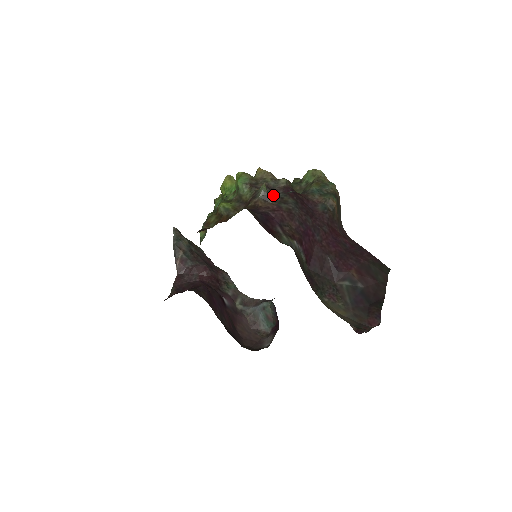
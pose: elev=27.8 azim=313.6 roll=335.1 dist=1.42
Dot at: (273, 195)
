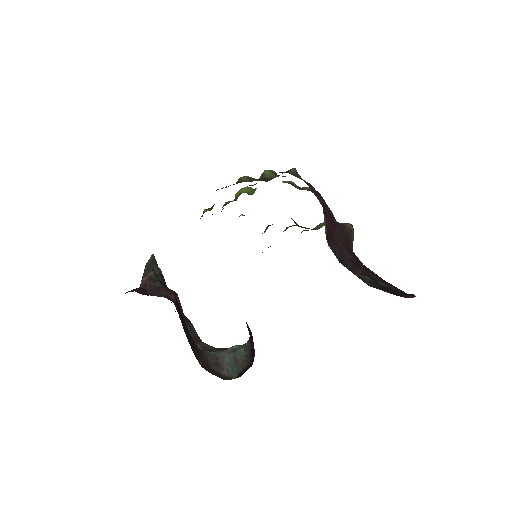
Dot at: occluded
